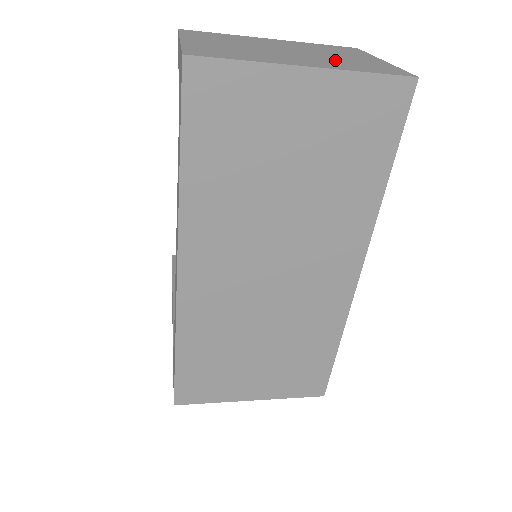
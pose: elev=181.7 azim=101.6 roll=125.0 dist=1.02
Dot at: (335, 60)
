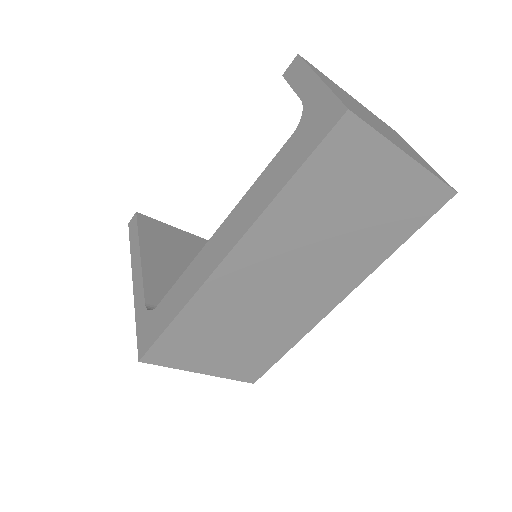
Dot at: occluded
